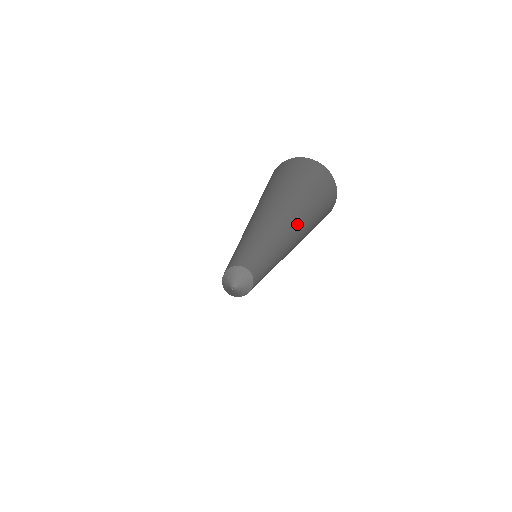
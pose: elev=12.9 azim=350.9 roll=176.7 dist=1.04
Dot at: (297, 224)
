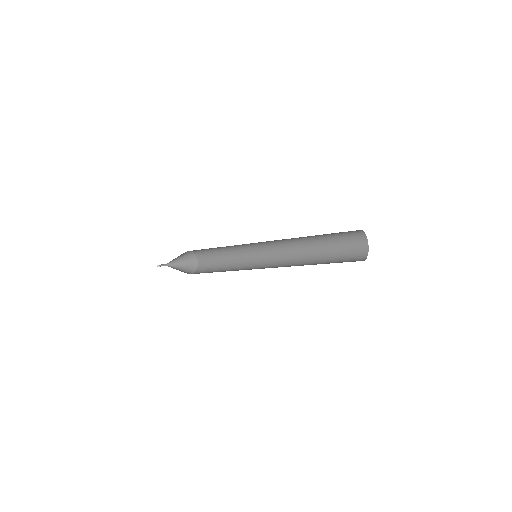
Dot at: (311, 249)
